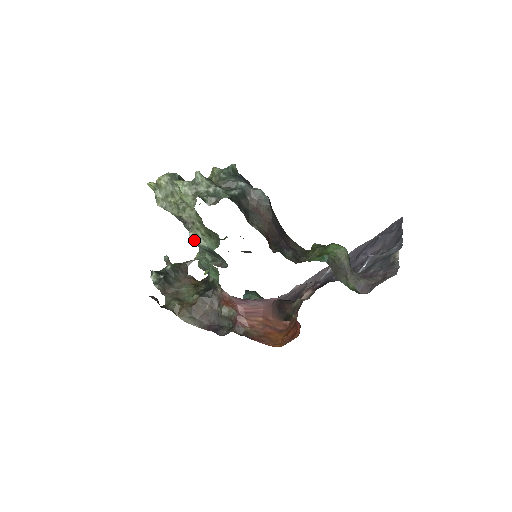
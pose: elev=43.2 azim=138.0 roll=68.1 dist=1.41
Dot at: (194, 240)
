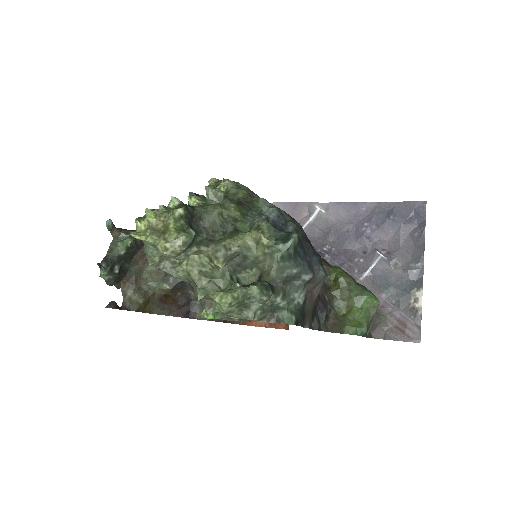
Dot at: occluded
